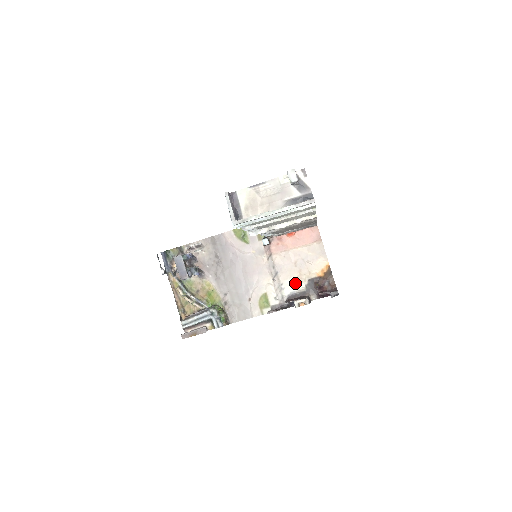
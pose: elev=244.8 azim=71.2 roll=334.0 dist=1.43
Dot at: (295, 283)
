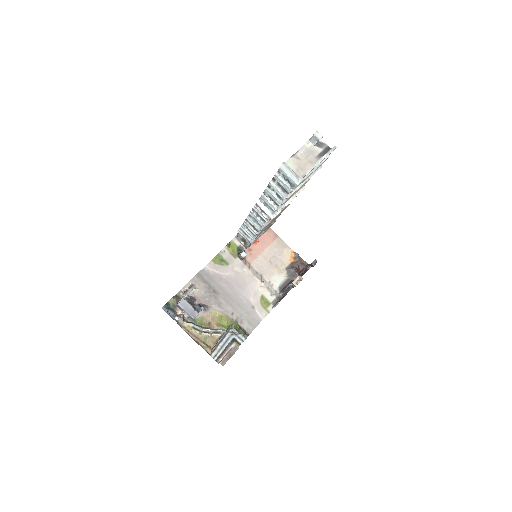
Dot at: (278, 276)
